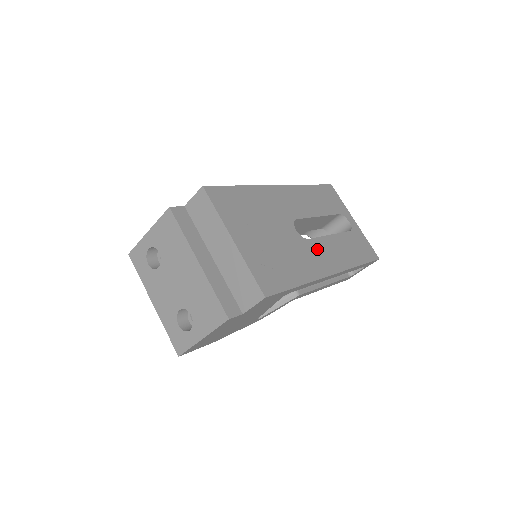
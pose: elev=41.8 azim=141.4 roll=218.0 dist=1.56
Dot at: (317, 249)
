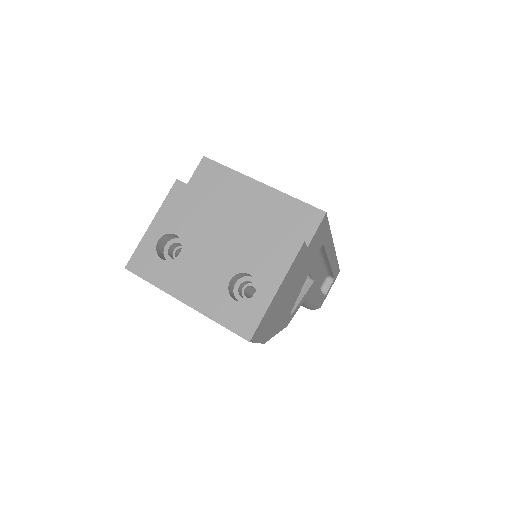
Dot at: occluded
